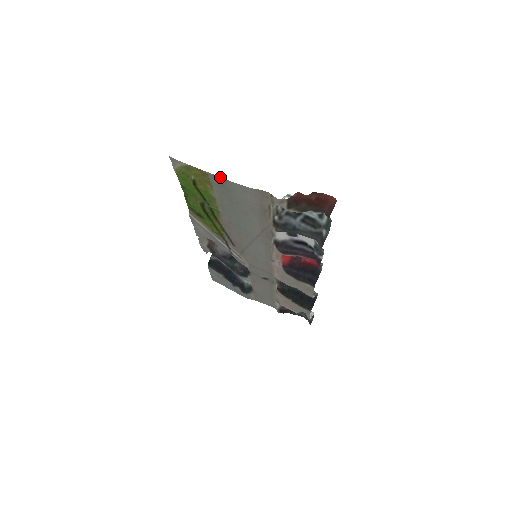
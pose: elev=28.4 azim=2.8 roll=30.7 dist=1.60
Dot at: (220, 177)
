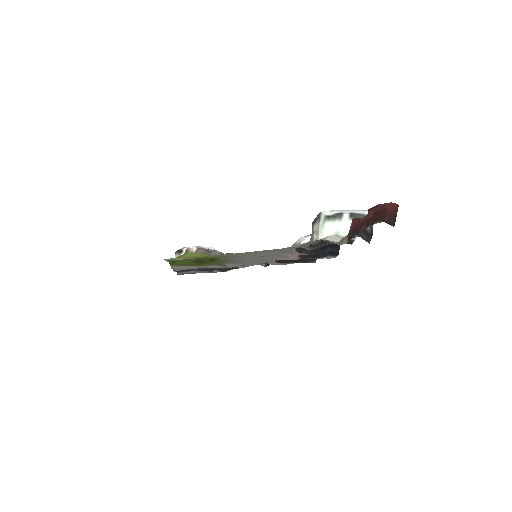
Dot at: occluded
